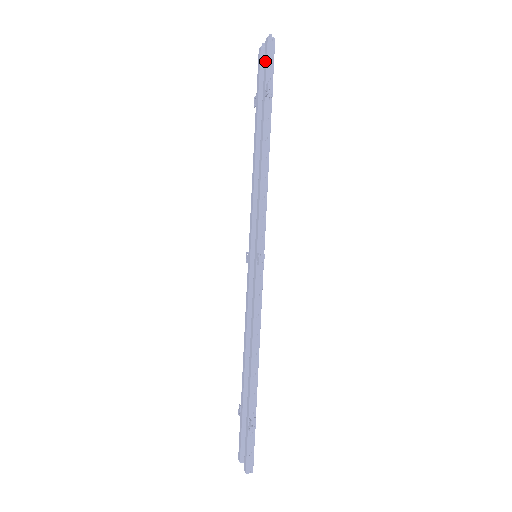
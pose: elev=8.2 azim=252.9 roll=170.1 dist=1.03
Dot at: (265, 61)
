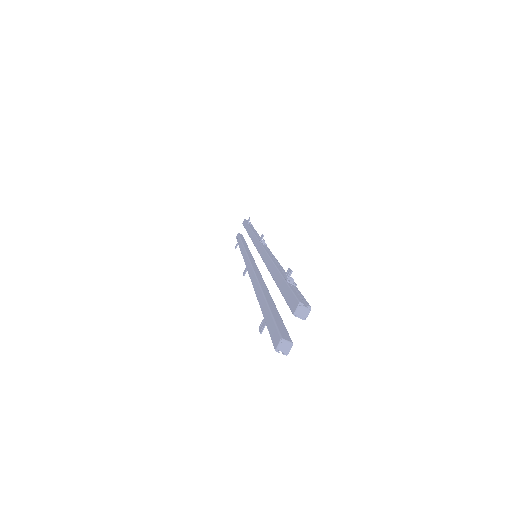
Dot at: (244, 223)
